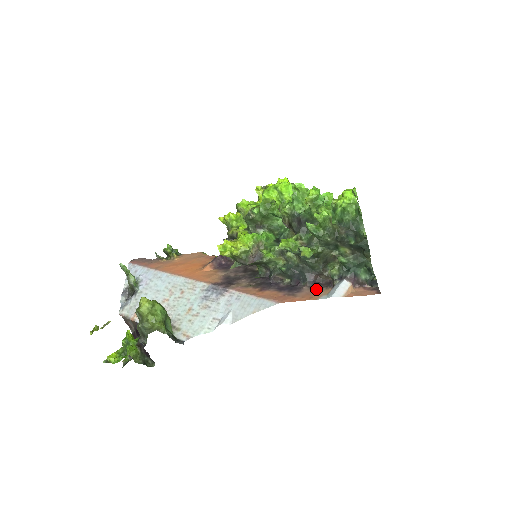
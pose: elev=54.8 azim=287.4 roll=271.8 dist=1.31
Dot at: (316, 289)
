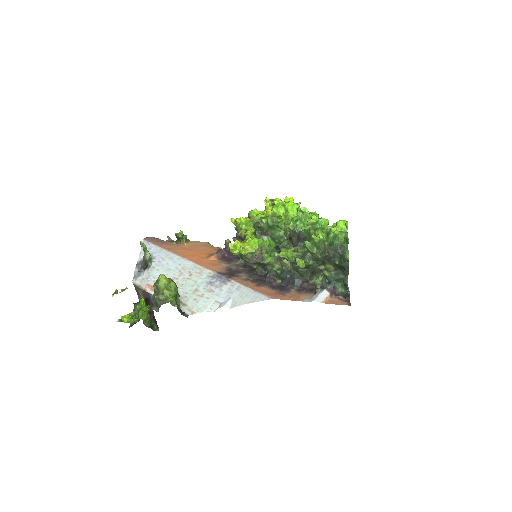
Dot at: (301, 293)
